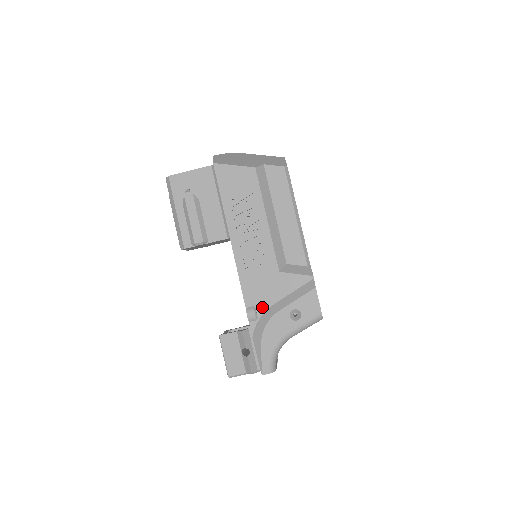
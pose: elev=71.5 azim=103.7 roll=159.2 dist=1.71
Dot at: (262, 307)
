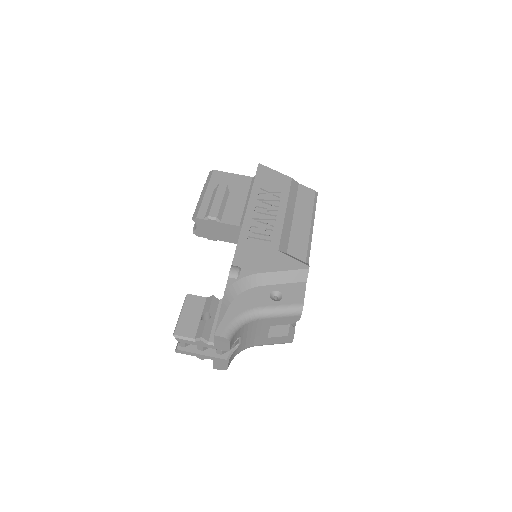
Dot at: (248, 271)
